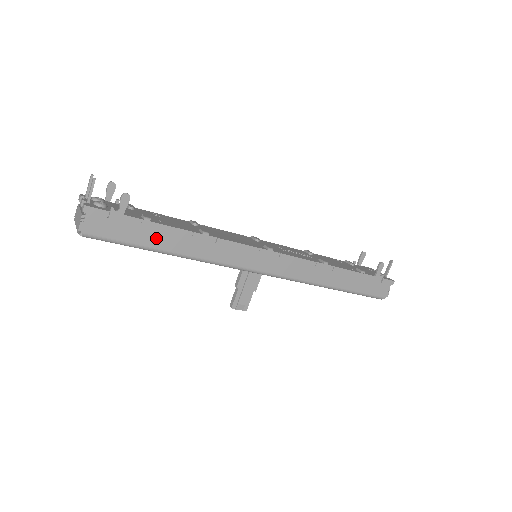
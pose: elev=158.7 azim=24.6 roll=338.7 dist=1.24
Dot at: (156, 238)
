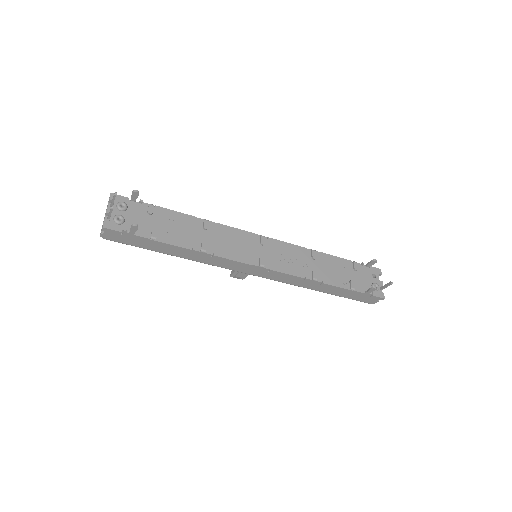
Dot at: (161, 248)
